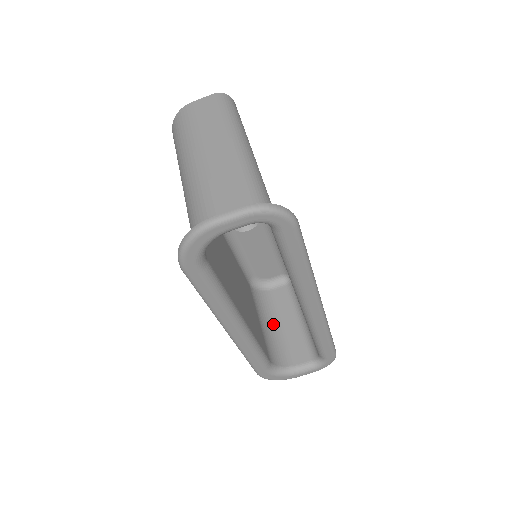
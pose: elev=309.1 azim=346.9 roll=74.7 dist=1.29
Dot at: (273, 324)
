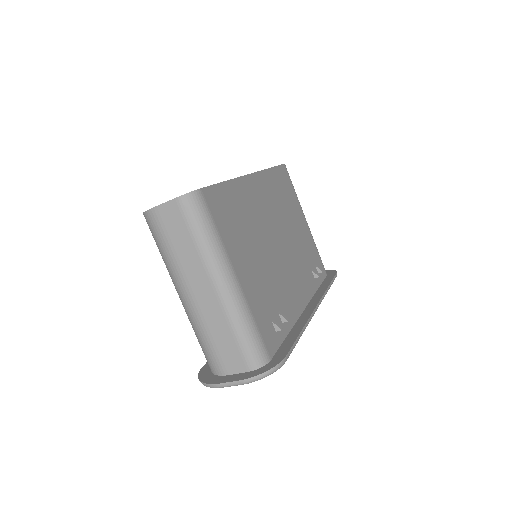
Dot at: occluded
